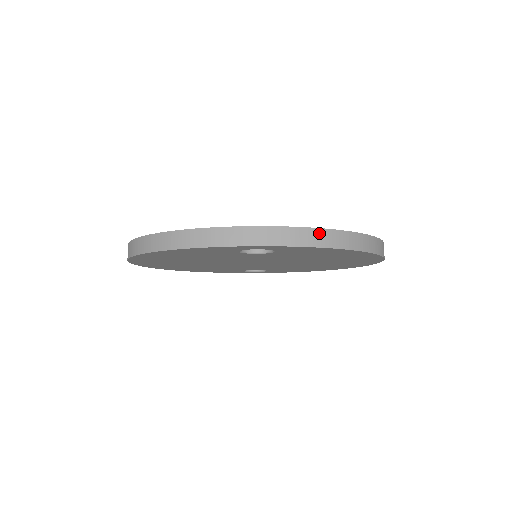
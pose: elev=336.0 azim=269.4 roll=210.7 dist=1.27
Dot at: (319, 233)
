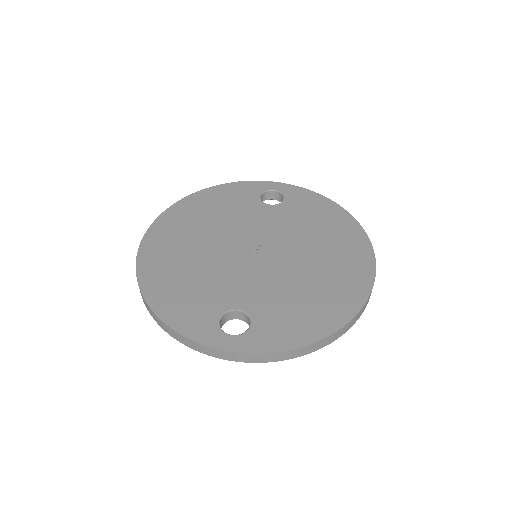
Dot at: (281, 354)
